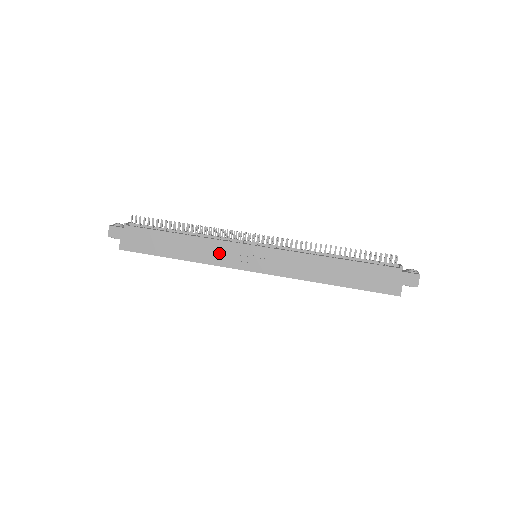
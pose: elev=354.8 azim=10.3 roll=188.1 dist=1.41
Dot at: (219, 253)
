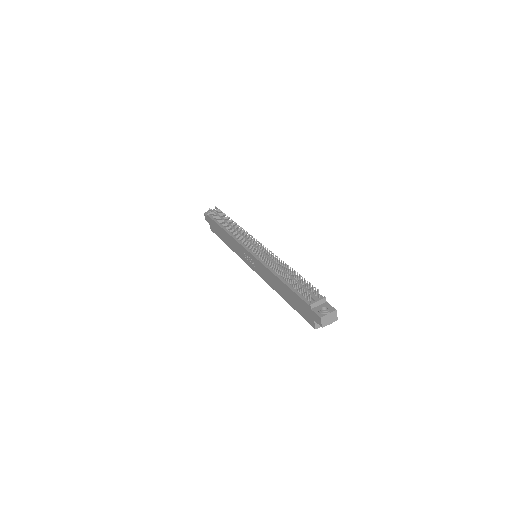
Dot at: (238, 249)
